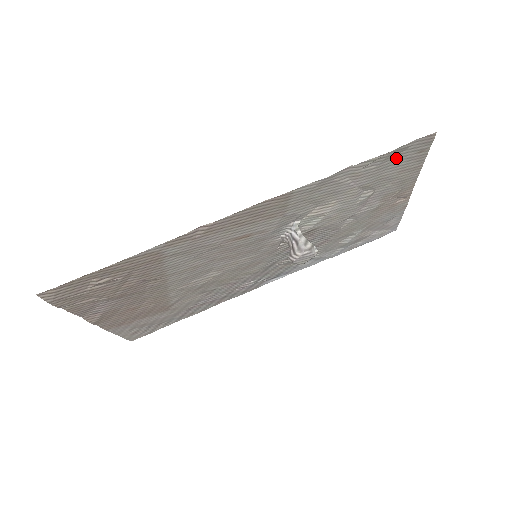
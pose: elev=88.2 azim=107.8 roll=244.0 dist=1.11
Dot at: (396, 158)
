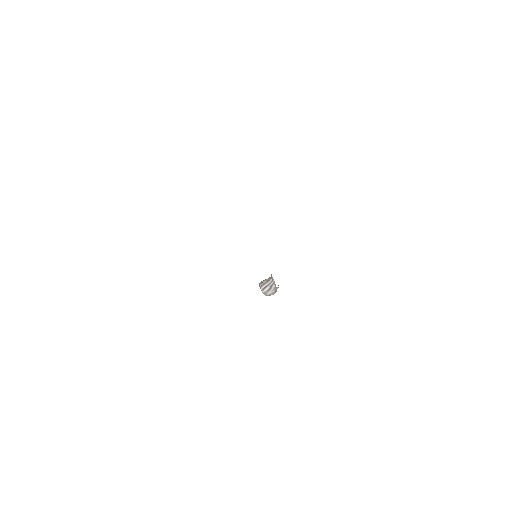
Dot at: occluded
